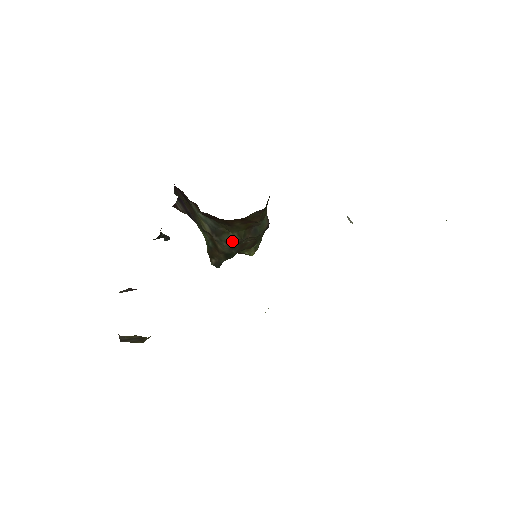
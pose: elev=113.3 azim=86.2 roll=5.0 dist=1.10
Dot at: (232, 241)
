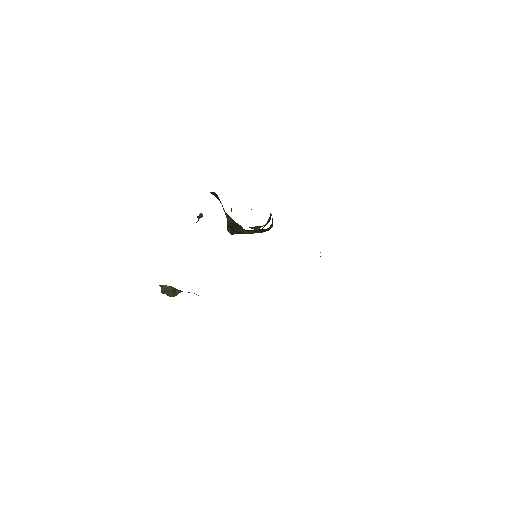
Dot at: occluded
